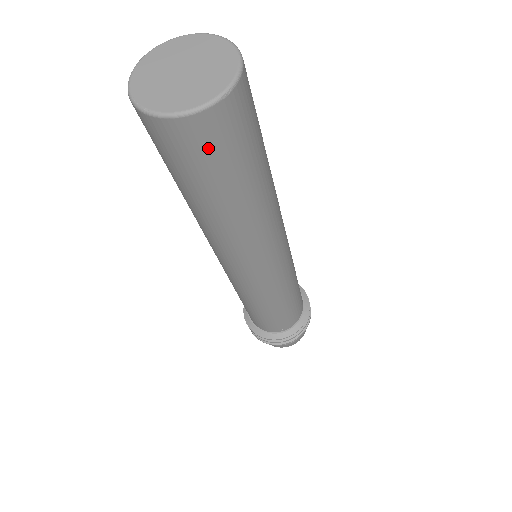
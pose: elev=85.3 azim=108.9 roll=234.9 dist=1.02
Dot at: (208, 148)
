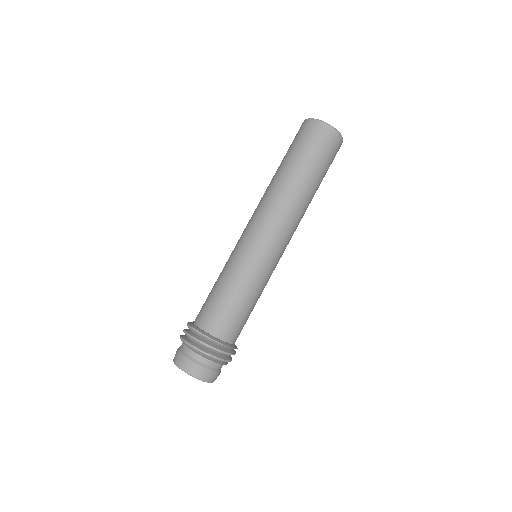
Dot at: (311, 136)
